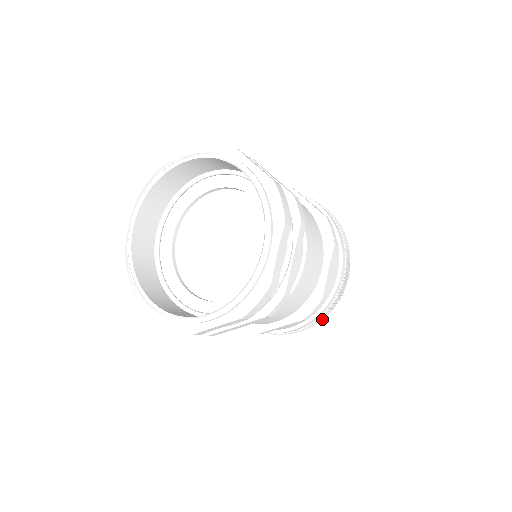
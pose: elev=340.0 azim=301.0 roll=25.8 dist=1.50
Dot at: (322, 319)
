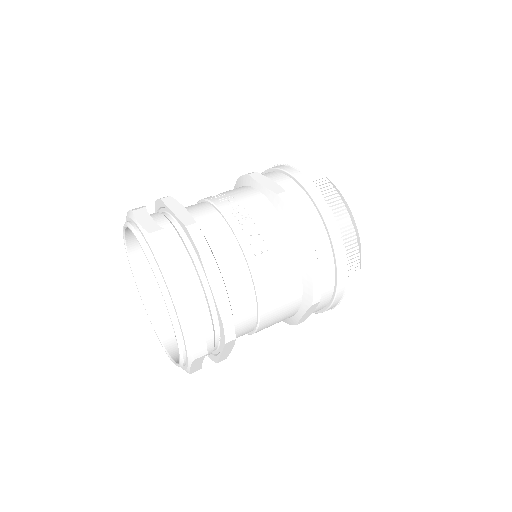
Dot at: occluded
